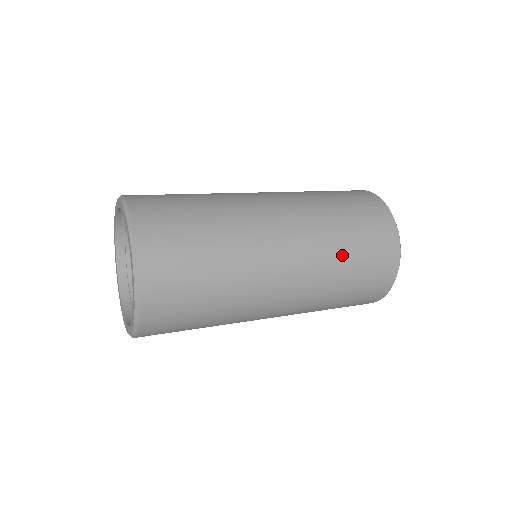
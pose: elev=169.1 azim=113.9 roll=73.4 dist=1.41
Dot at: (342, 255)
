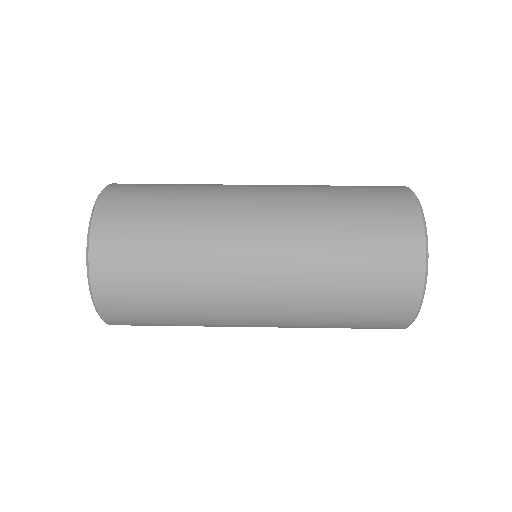
Dot at: (334, 248)
